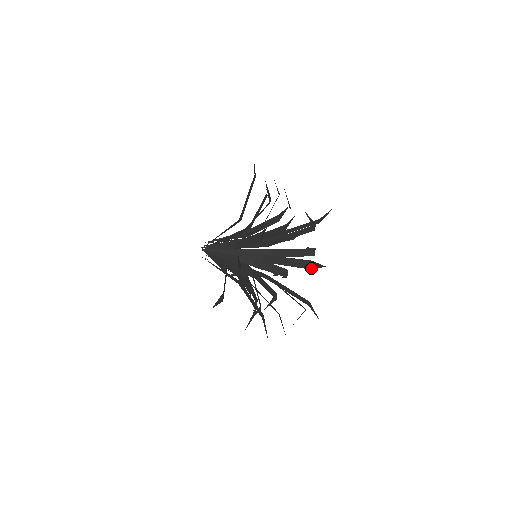
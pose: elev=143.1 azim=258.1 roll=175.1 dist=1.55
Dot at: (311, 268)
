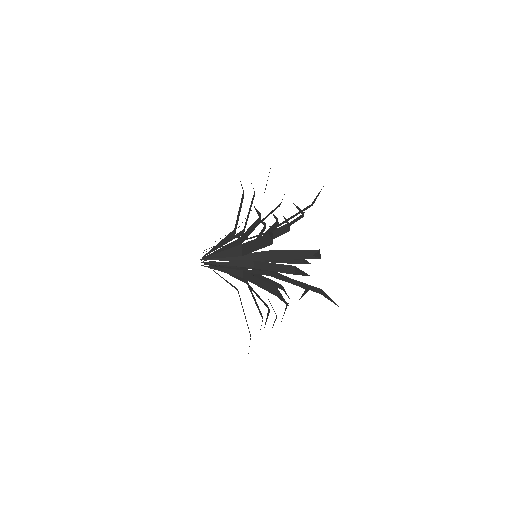
Dot at: (321, 294)
